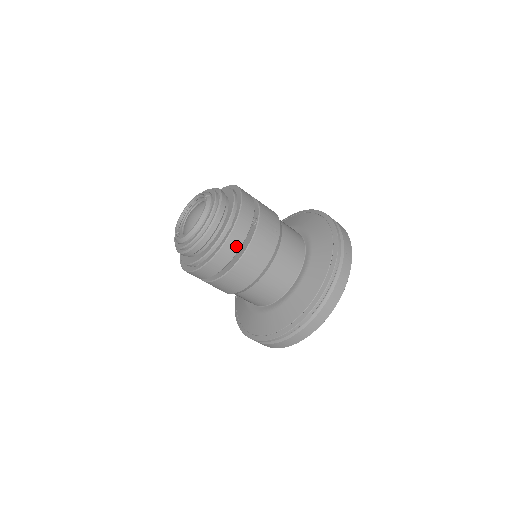
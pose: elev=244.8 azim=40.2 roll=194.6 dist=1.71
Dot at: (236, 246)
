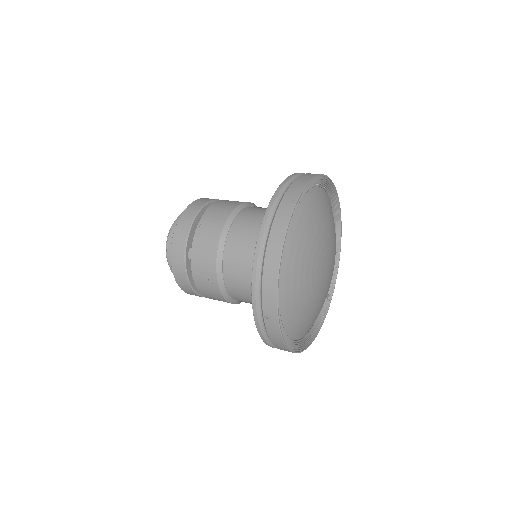
Dot at: (196, 209)
